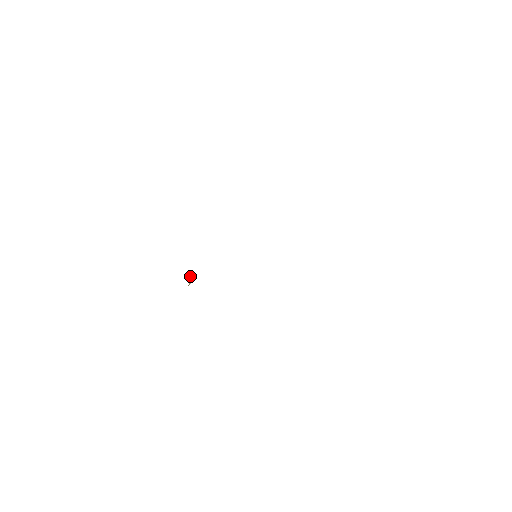
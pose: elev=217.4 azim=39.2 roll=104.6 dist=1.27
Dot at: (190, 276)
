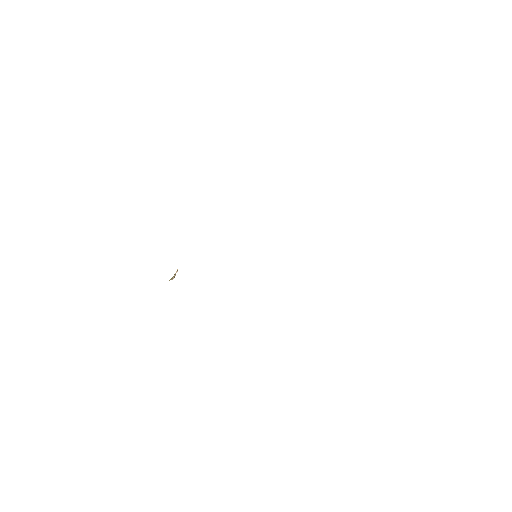
Dot at: occluded
